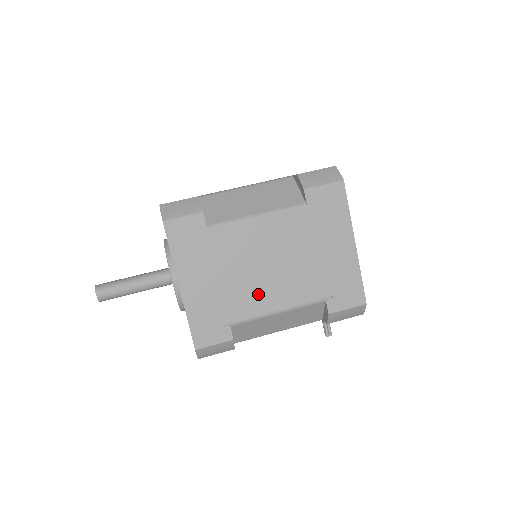
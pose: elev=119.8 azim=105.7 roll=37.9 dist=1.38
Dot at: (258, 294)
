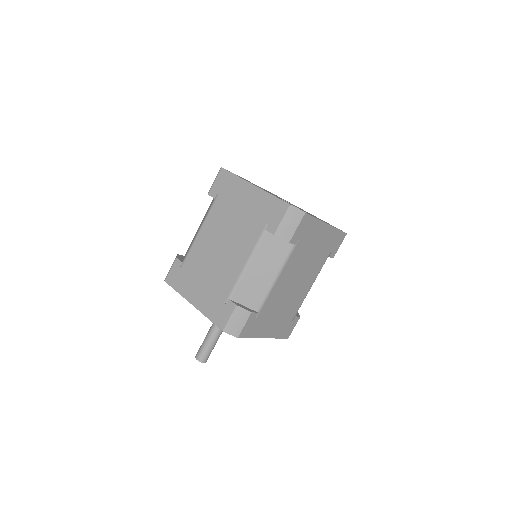
Dot at: (299, 295)
